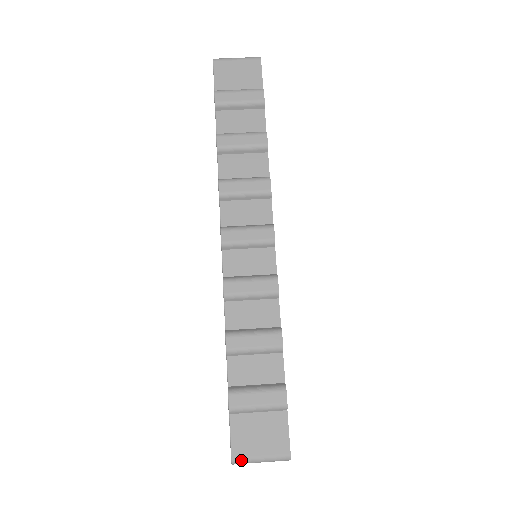
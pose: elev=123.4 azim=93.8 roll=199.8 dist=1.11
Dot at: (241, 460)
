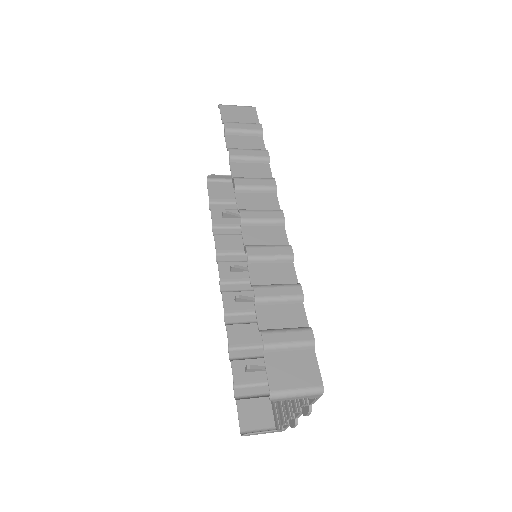
Dot at: (279, 393)
